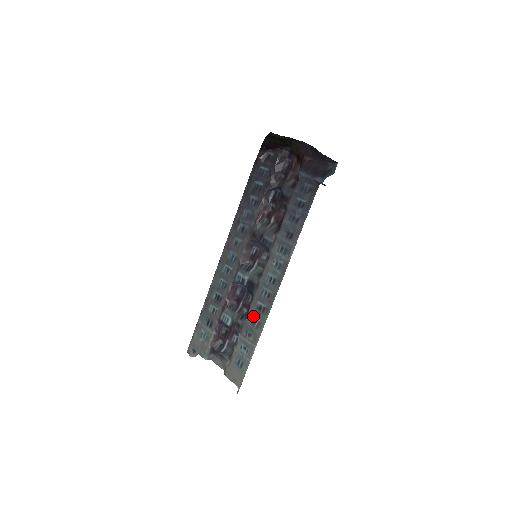
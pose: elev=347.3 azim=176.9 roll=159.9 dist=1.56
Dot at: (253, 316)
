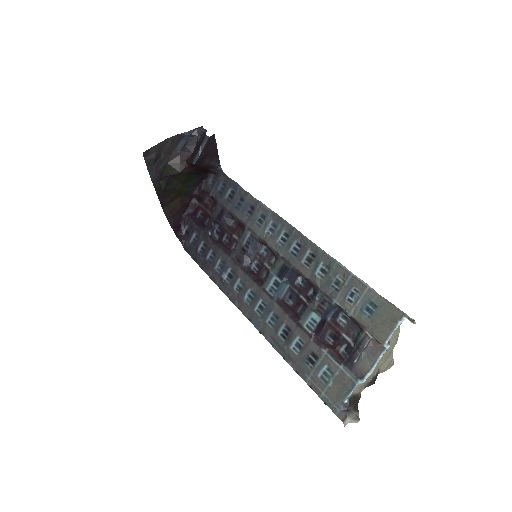
Dot at: (315, 272)
